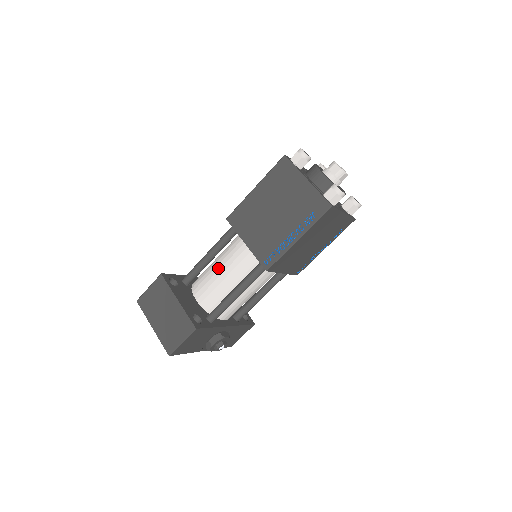
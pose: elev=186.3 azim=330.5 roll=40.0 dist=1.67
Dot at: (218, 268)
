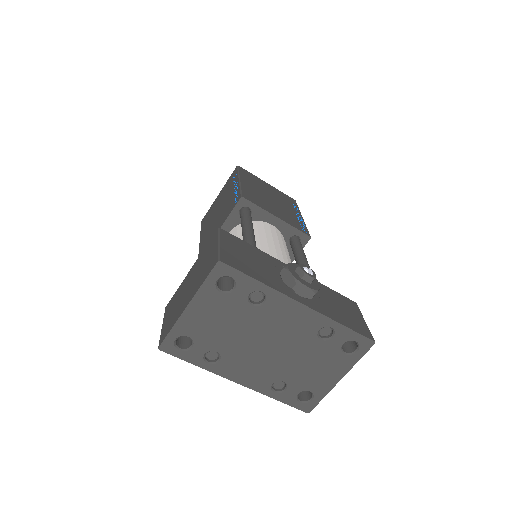
Dot at: occluded
